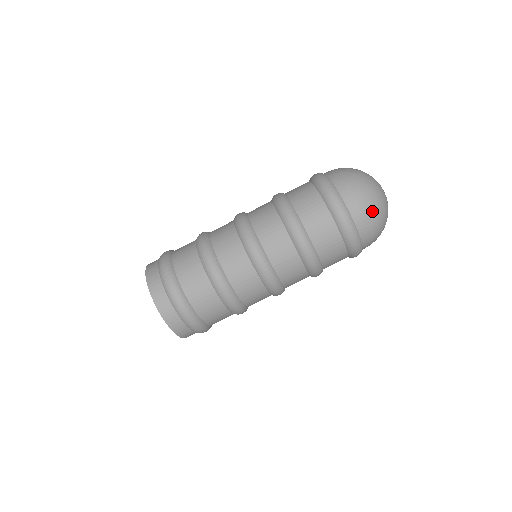
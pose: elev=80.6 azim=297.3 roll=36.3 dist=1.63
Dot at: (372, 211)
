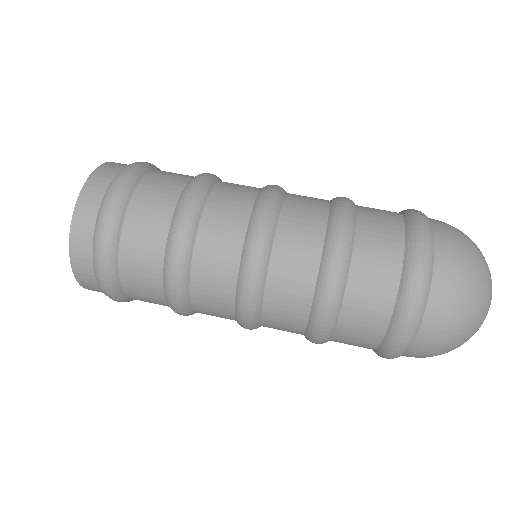
Dot at: (466, 293)
